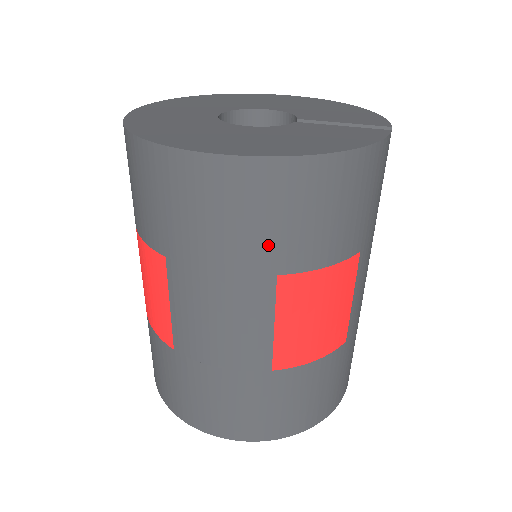
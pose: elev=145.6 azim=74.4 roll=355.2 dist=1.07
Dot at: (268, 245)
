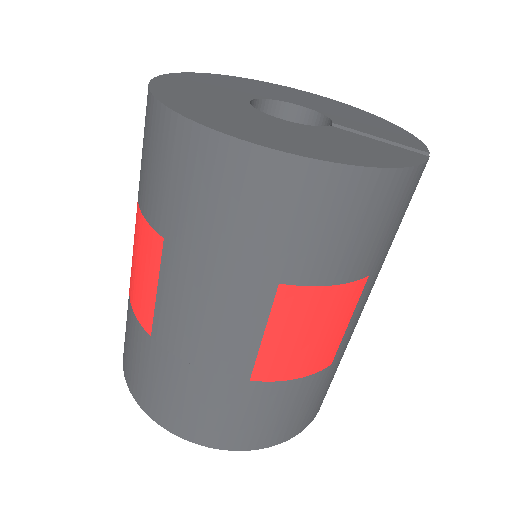
Dot at: (277, 250)
